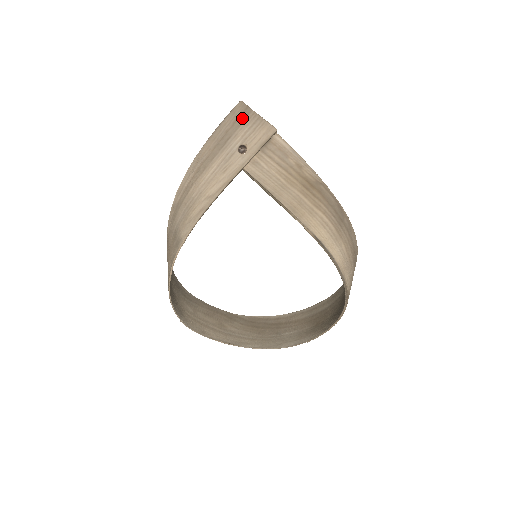
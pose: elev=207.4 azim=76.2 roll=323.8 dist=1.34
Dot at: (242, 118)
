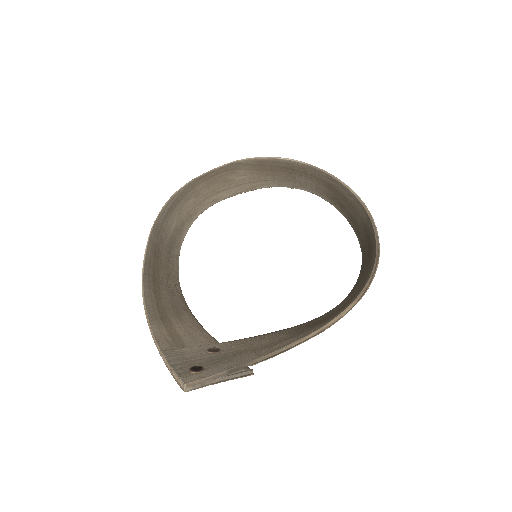
Dot at: occluded
